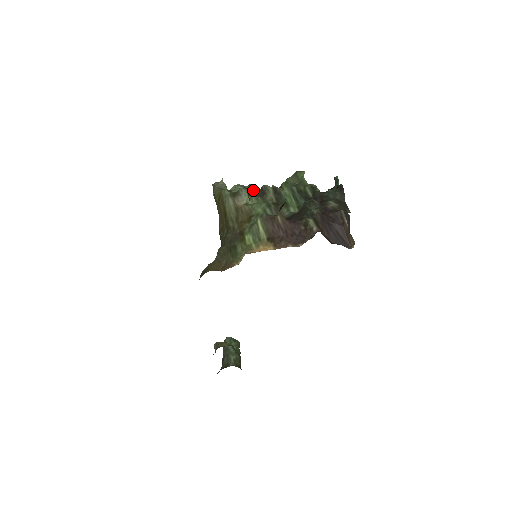
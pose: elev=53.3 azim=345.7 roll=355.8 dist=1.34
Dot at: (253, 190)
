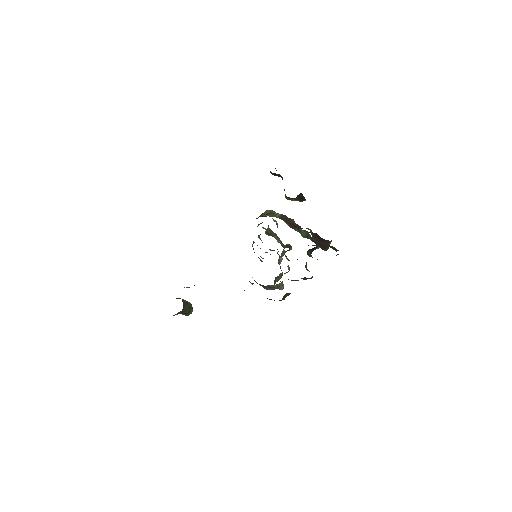
Dot at: occluded
